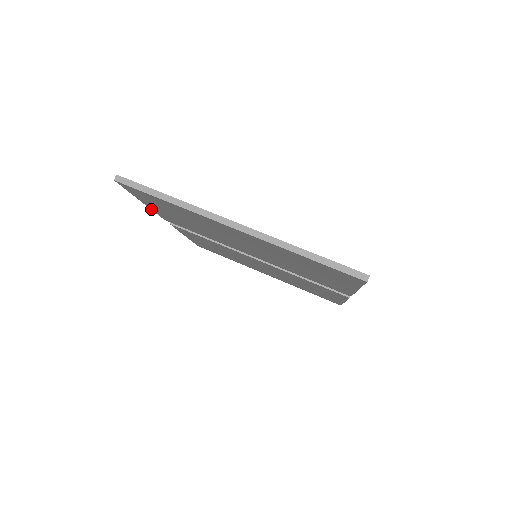
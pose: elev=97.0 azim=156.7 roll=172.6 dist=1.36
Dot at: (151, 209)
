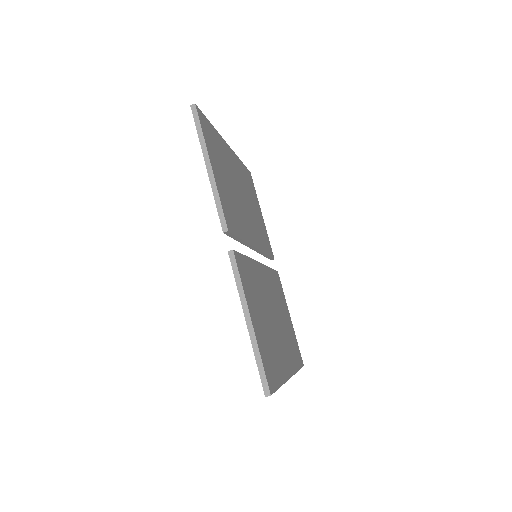
Dot at: (240, 298)
